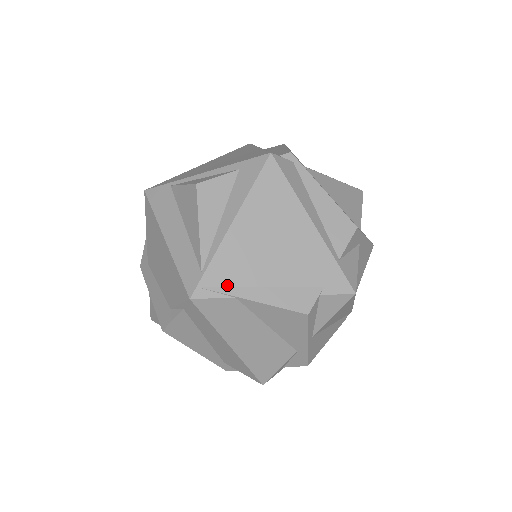
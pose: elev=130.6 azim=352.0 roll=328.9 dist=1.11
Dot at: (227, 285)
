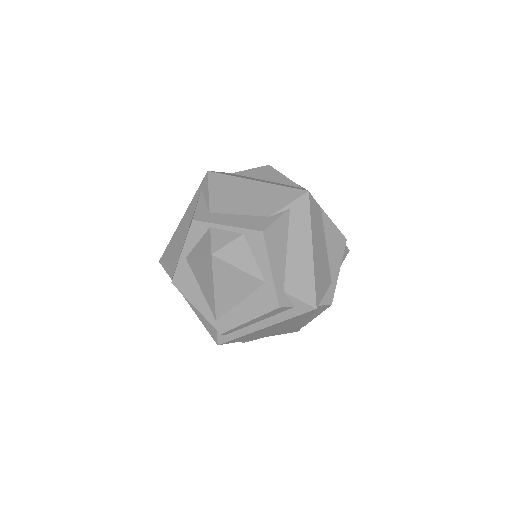
Dot at: occluded
